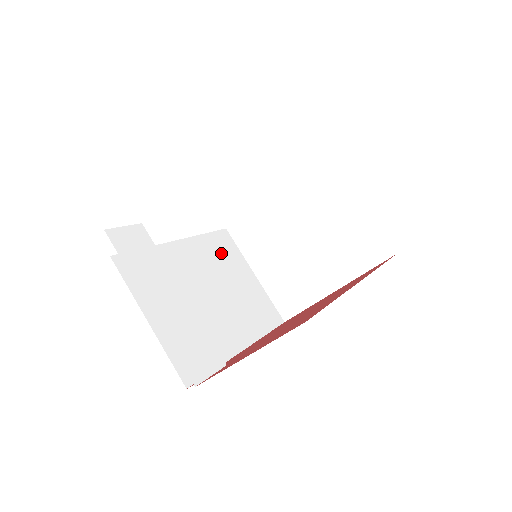
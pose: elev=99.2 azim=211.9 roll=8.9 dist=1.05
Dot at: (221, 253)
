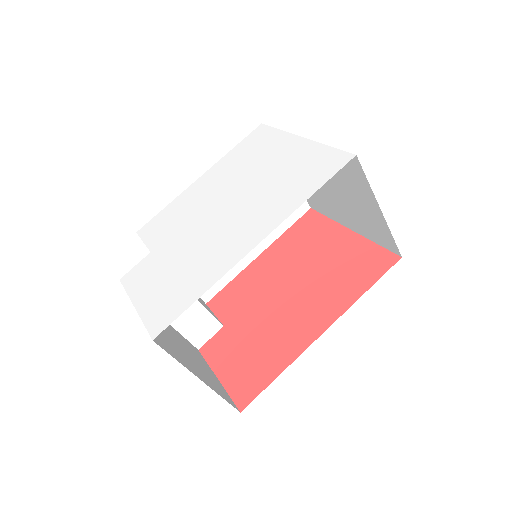
Dot at: occluded
